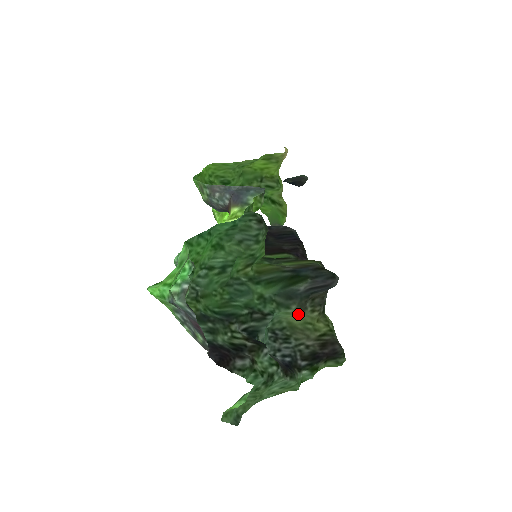
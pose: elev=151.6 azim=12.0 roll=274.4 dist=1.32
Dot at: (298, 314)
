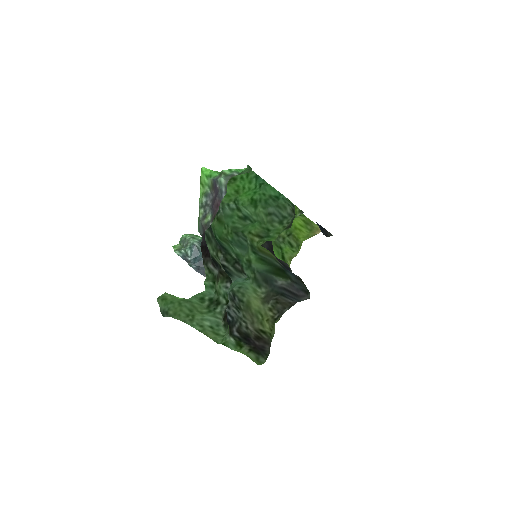
Dot at: (260, 301)
